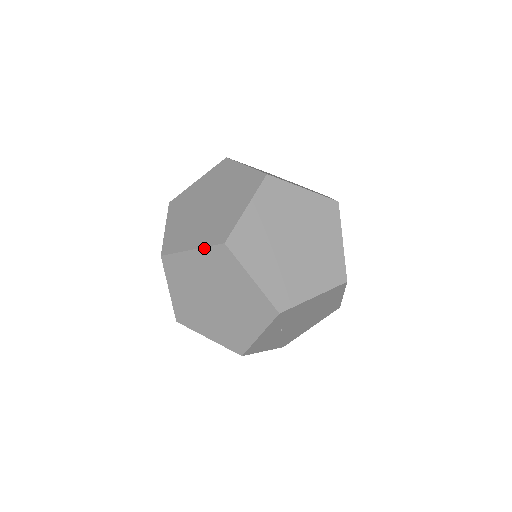
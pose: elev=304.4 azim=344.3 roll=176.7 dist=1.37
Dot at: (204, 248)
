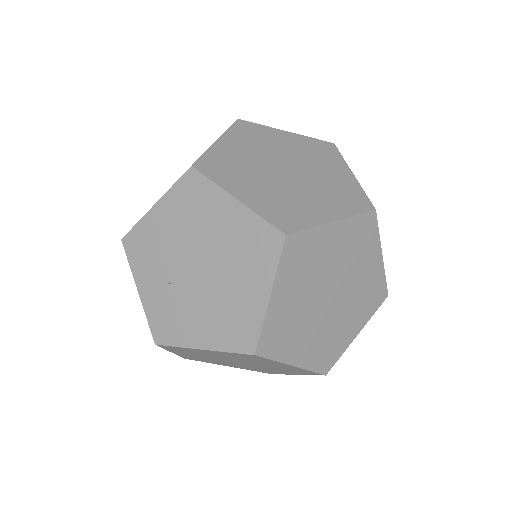
Dot at: occluded
